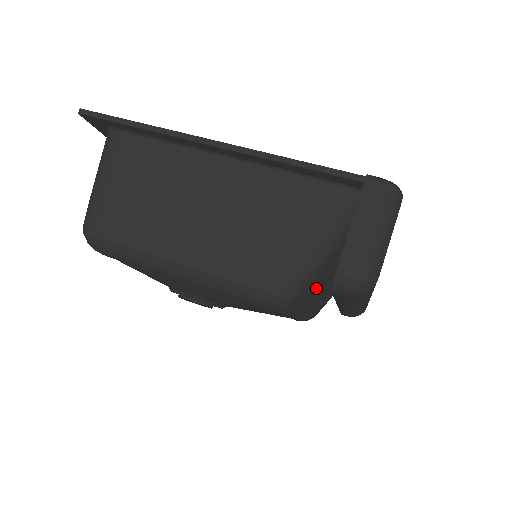
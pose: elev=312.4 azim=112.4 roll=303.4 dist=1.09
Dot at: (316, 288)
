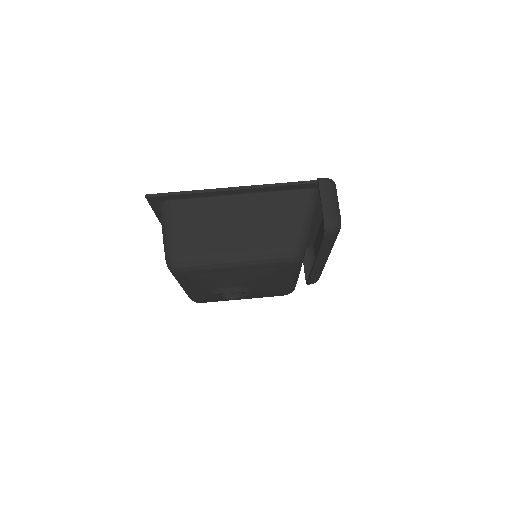
Dot at: occluded
